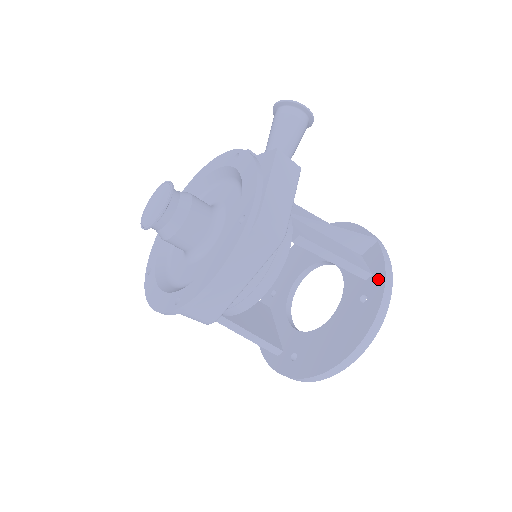
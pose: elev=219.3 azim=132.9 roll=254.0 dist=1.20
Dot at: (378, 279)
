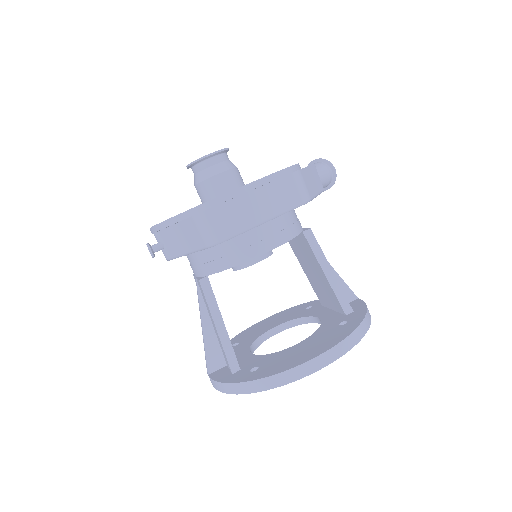
Dot at: (359, 312)
